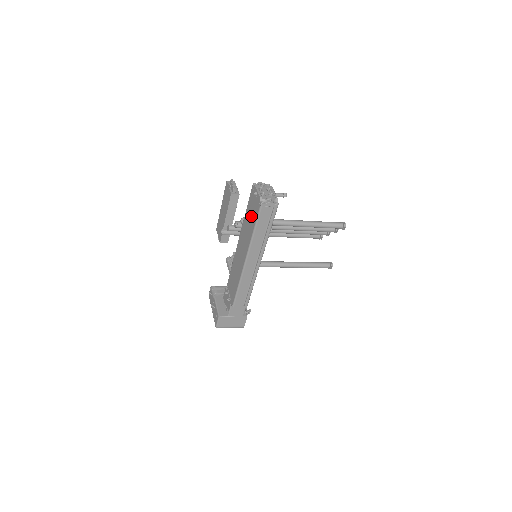
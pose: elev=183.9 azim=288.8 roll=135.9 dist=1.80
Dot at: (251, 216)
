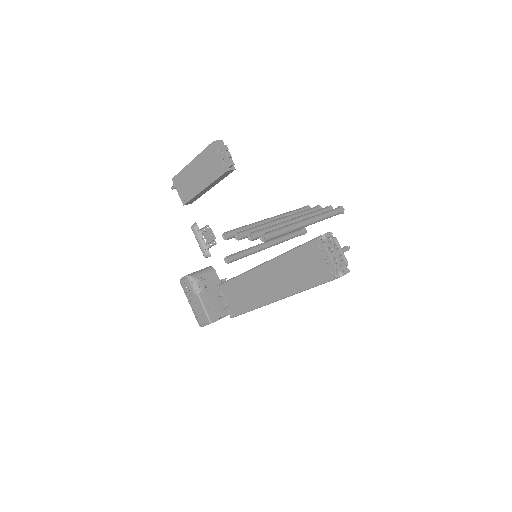
Dot at: (305, 270)
